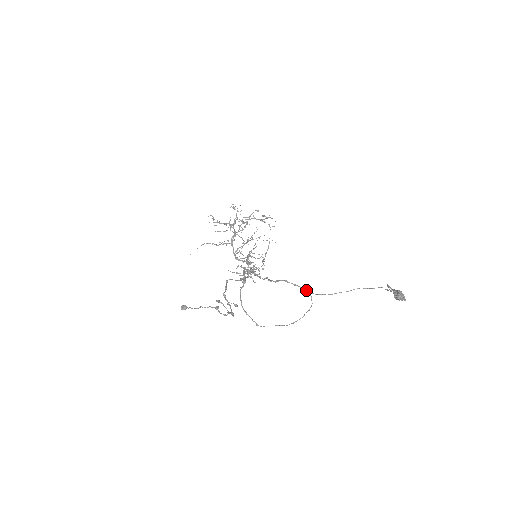
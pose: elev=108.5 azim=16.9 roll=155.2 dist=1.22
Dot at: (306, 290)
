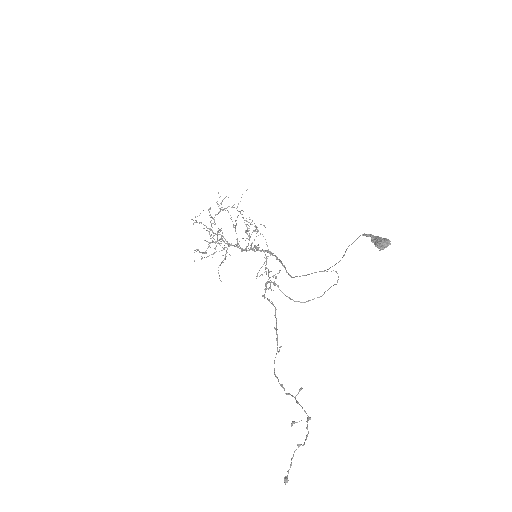
Dot at: occluded
